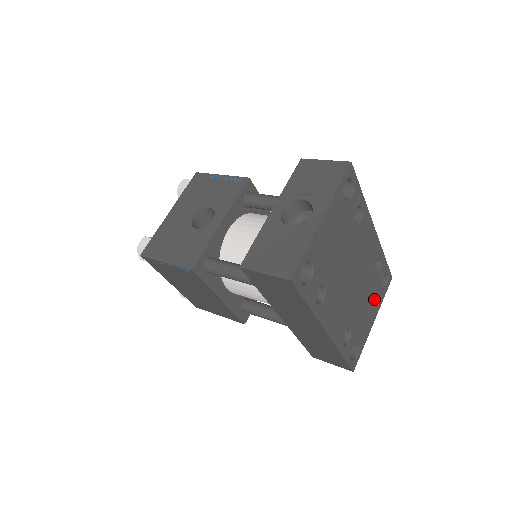
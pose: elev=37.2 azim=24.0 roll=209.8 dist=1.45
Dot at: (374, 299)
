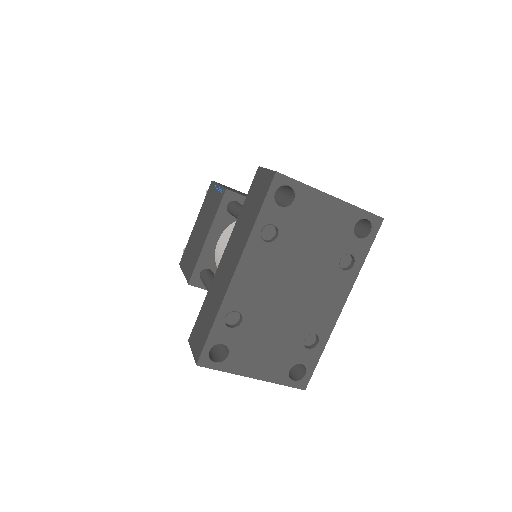
Dot at: (278, 360)
